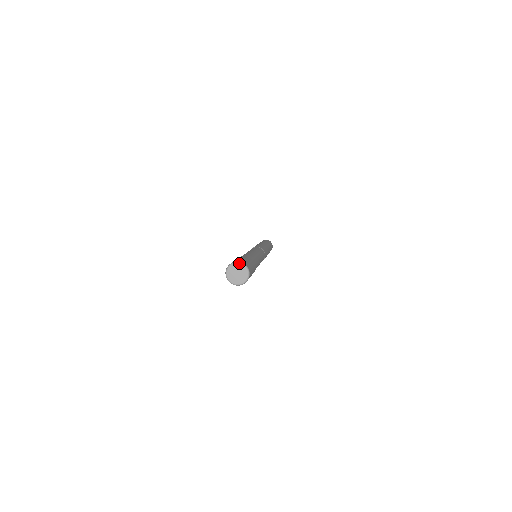
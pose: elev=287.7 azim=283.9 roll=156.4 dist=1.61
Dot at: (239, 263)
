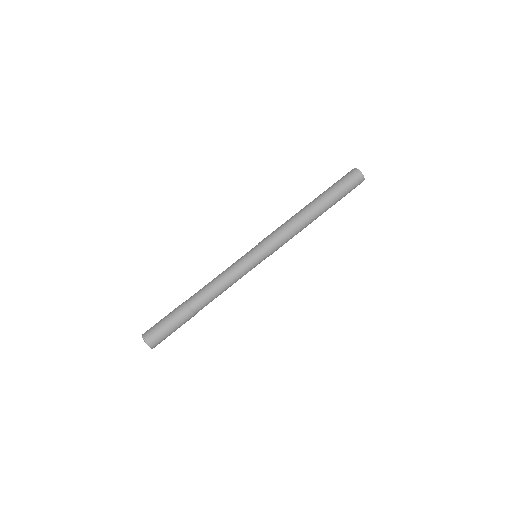
Dot at: occluded
